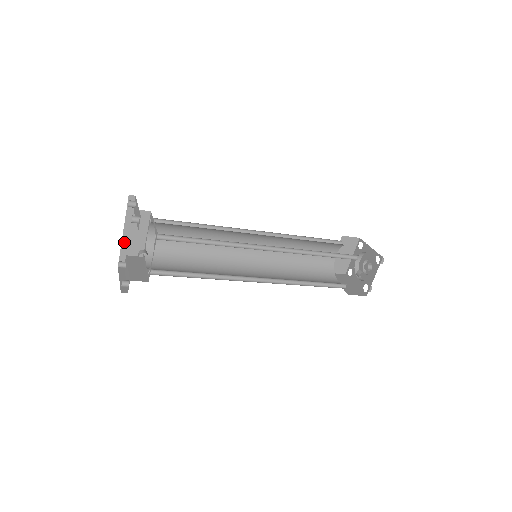
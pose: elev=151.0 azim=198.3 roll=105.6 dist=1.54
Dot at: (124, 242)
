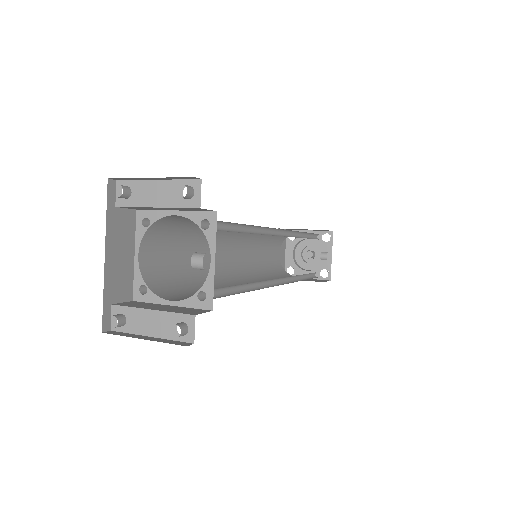
Dot at: (107, 277)
